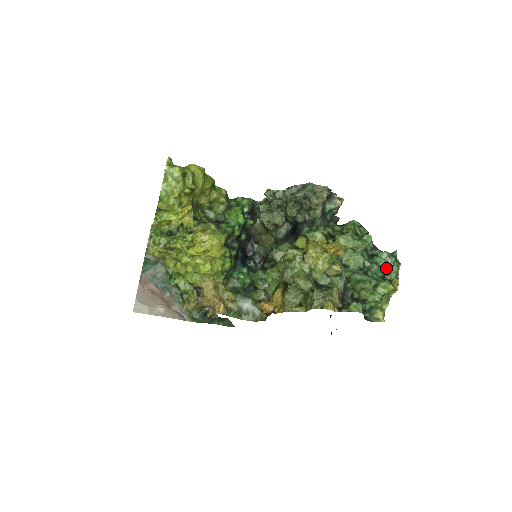
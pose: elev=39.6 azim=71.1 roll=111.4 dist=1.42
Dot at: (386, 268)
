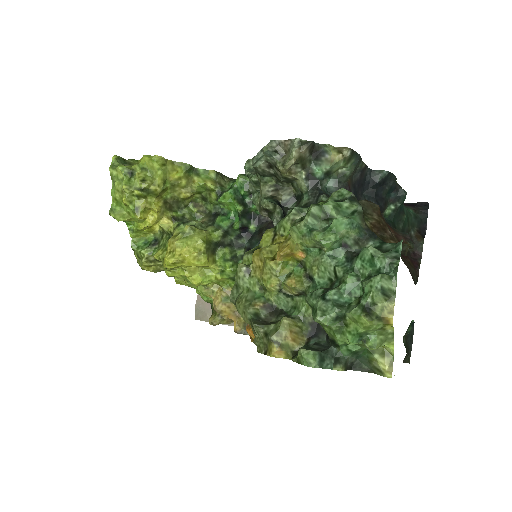
Dot at: (364, 281)
